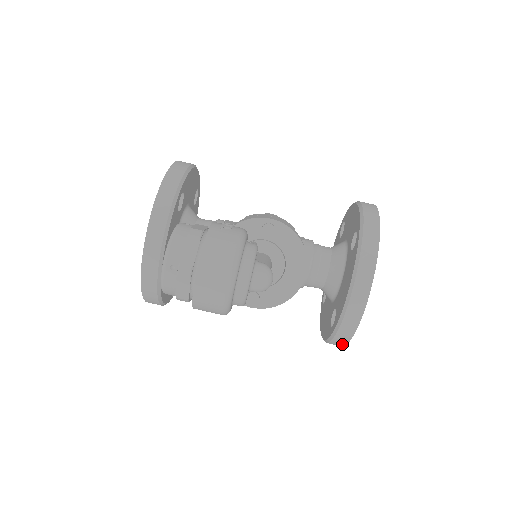
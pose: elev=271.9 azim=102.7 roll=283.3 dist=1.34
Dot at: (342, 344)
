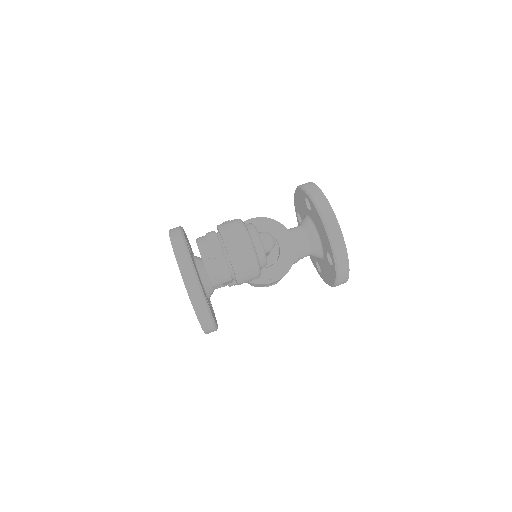
Dot at: (347, 272)
